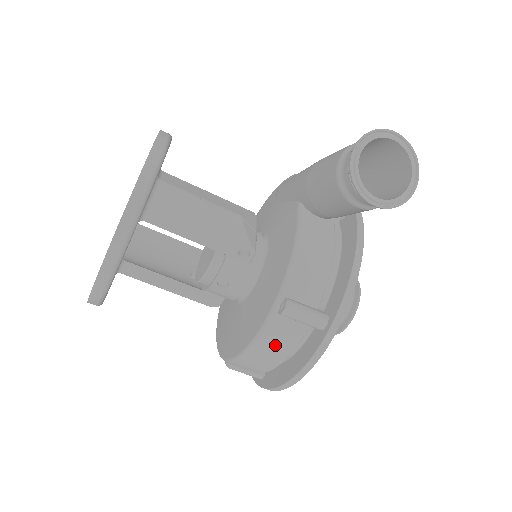
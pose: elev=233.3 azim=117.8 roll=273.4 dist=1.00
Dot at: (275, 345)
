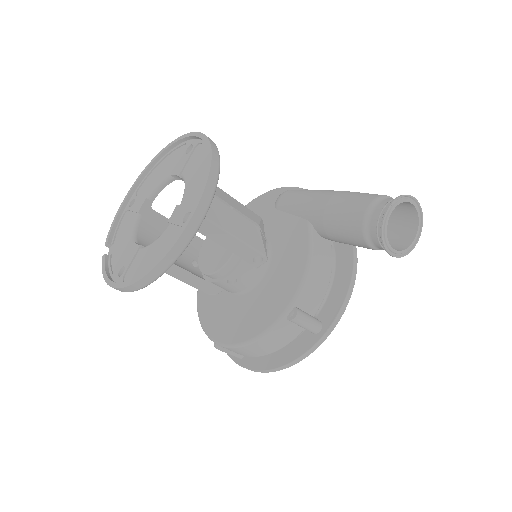
Dot at: (275, 341)
